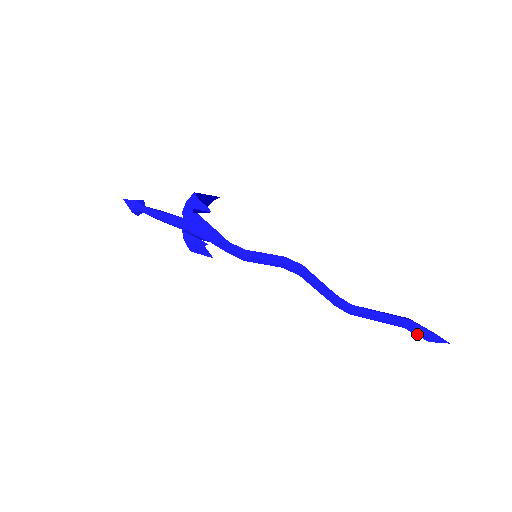
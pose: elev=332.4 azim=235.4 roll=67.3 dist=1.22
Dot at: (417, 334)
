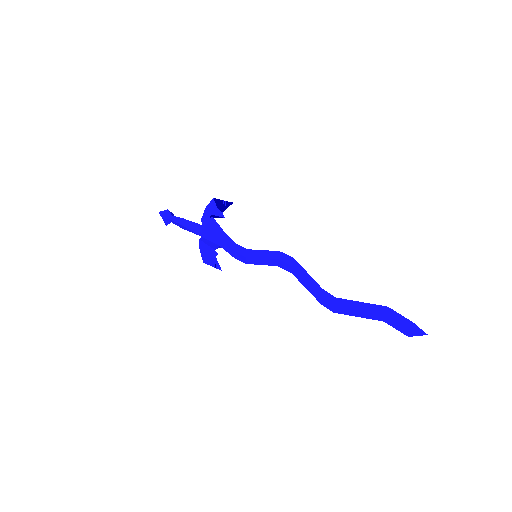
Dot at: (396, 327)
